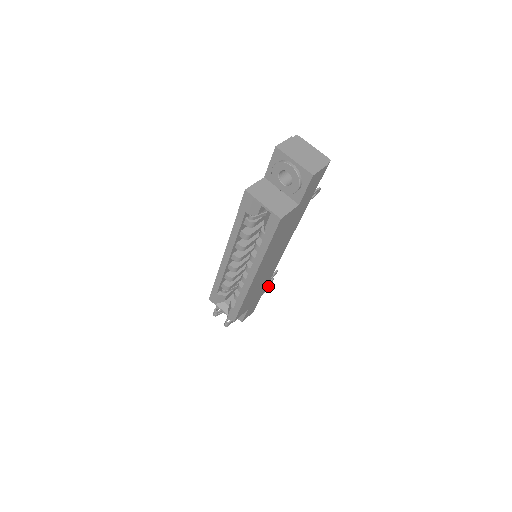
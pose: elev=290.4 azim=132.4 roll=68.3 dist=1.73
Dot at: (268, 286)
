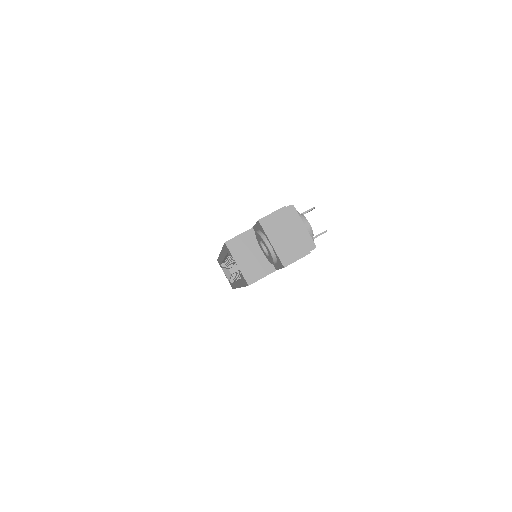
Dot at: occluded
